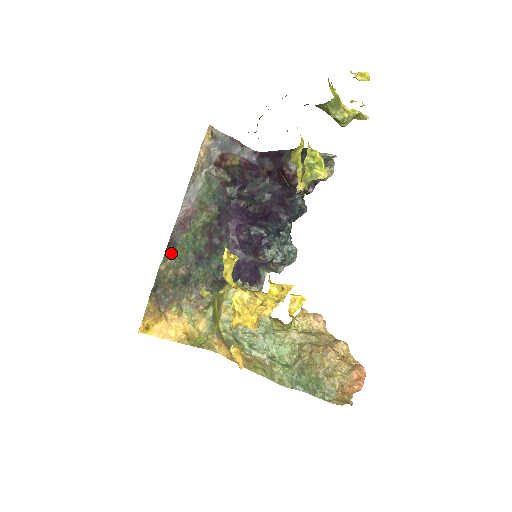
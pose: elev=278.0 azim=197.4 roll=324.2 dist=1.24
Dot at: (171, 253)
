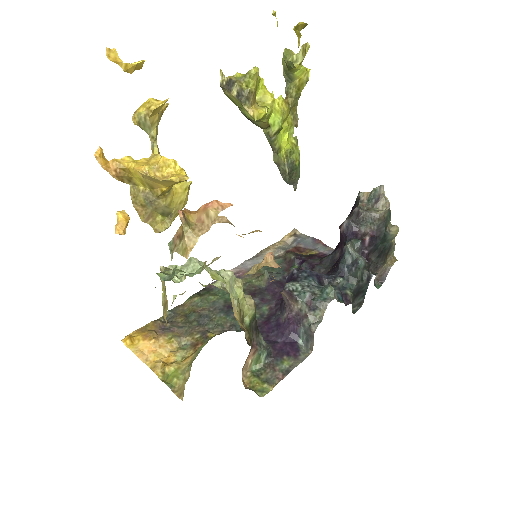
Dot at: (202, 295)
